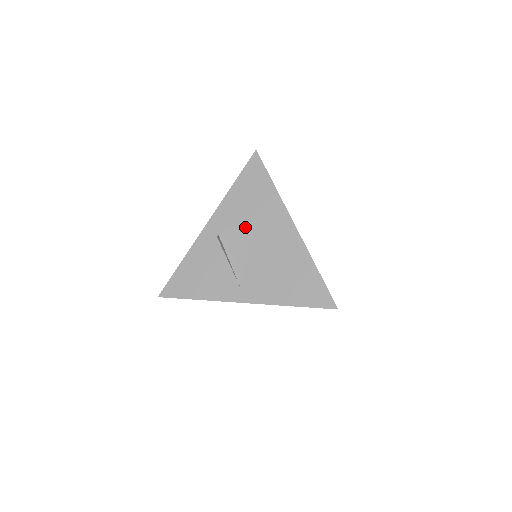
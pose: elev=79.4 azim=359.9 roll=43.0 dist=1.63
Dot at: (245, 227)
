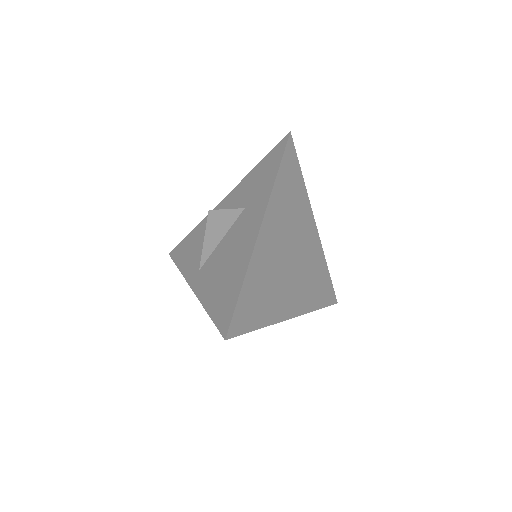
Dot at: (233, 212)
